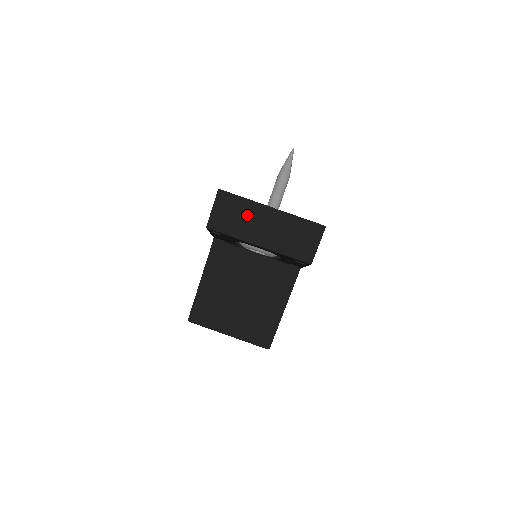
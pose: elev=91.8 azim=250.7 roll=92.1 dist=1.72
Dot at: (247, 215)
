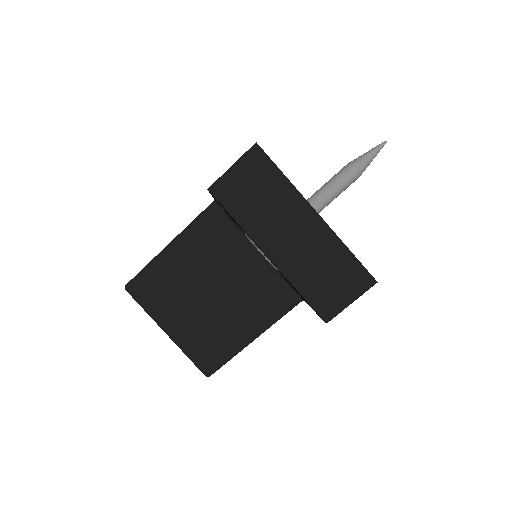
Dot at: (276, 204)
